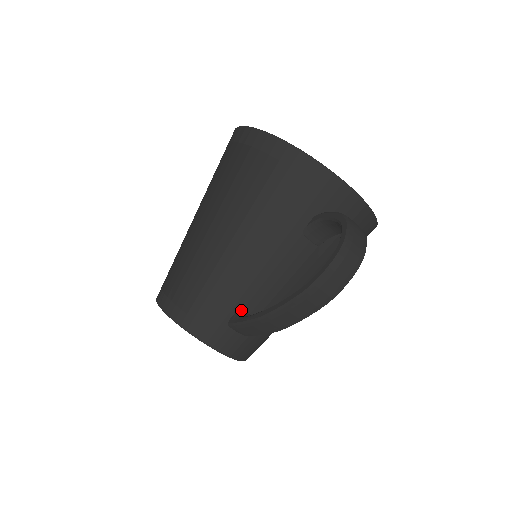
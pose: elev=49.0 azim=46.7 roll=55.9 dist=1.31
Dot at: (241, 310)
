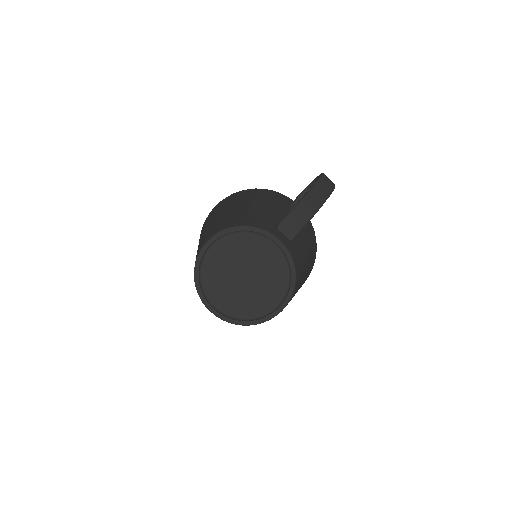
Dot at: occluded
